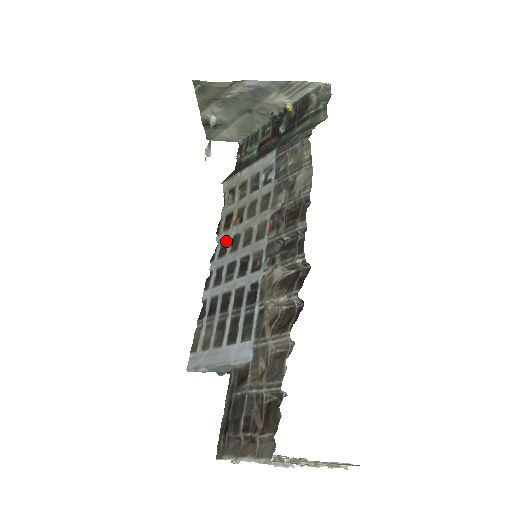
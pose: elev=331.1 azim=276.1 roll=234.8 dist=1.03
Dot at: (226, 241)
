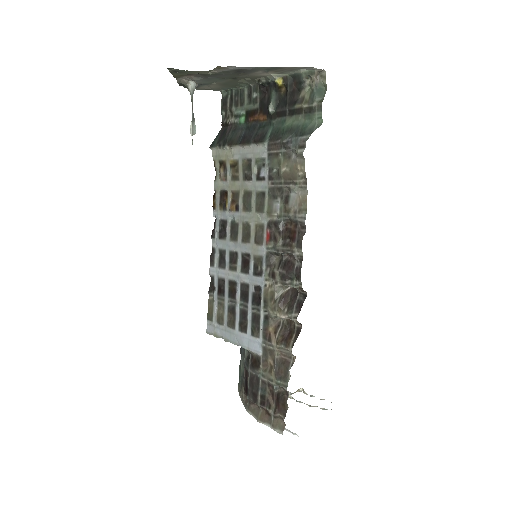
Dot at: (224, 222)
